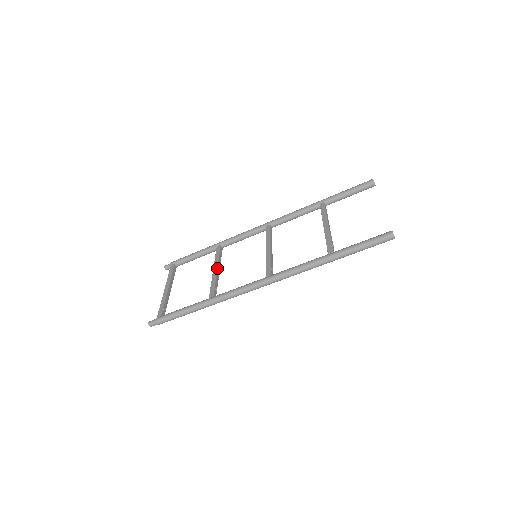
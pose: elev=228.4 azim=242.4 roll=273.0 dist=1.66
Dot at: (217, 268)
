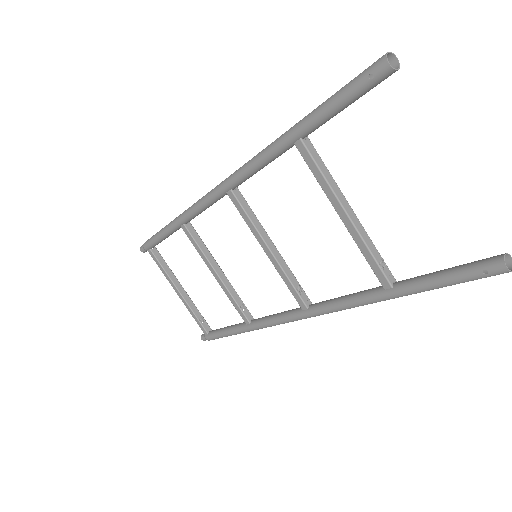
Dot at: (216, 273)
